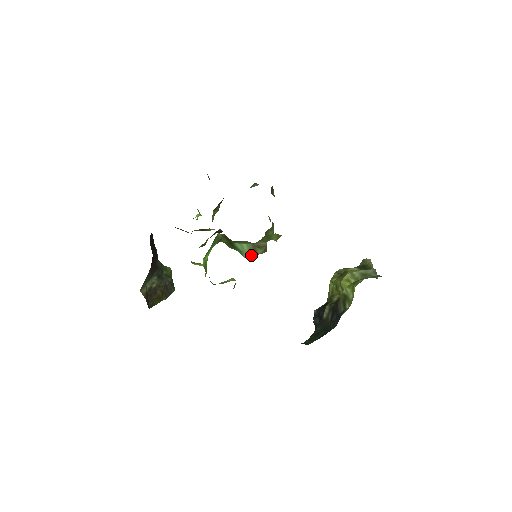
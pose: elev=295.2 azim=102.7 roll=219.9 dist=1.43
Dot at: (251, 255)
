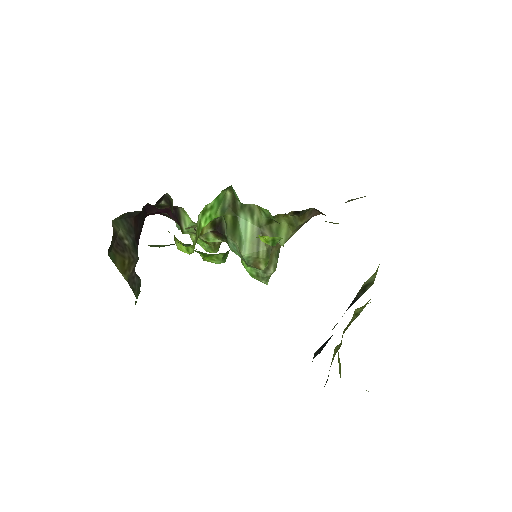
Dot at: (251, 253)
